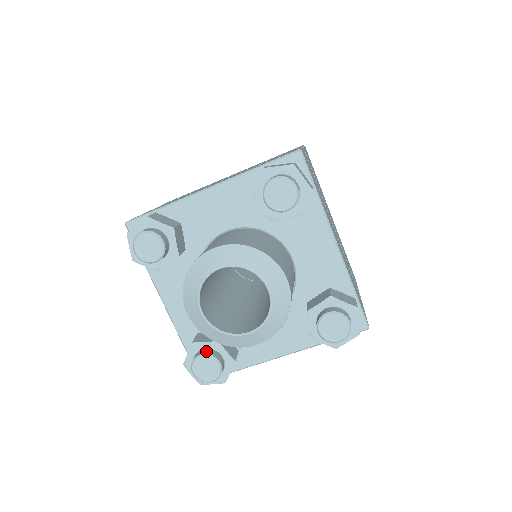
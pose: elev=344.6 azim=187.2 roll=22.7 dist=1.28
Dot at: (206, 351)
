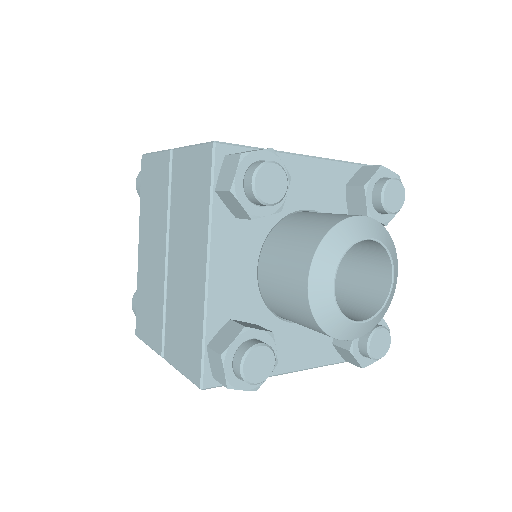
Dot at: (262, 341)
